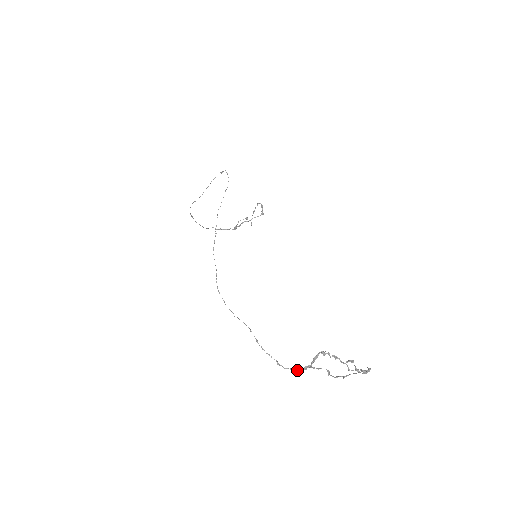
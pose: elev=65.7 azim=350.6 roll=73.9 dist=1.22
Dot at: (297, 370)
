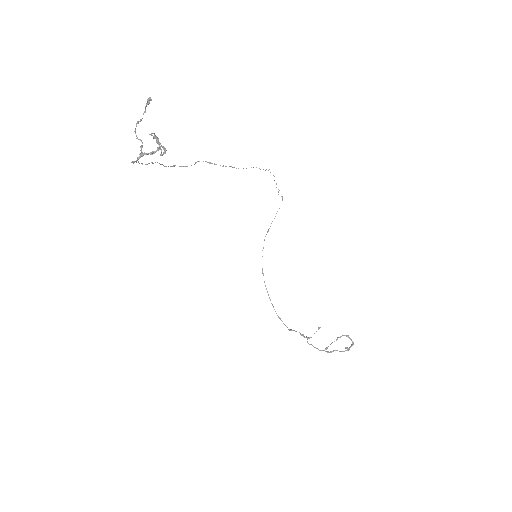
Dot at: (135, 161)
